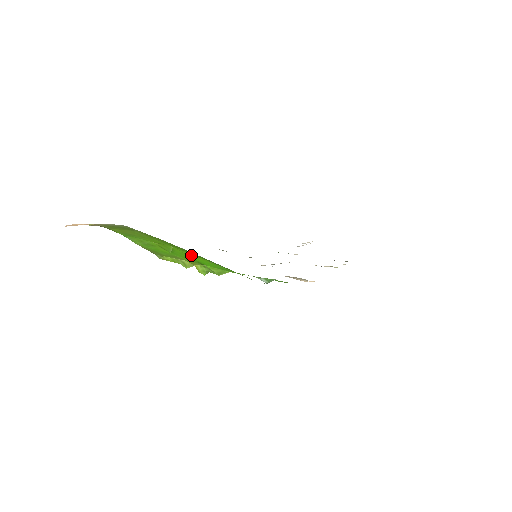
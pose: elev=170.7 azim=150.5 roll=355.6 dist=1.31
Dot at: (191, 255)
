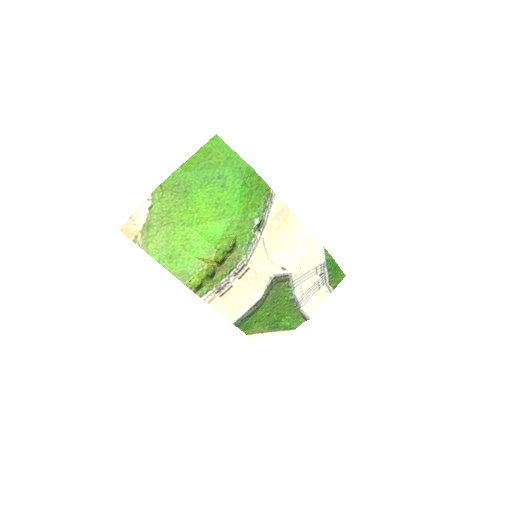
Dot at: (203, 227)
